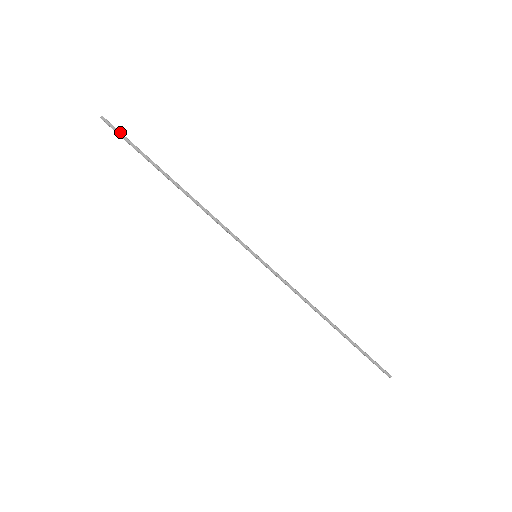
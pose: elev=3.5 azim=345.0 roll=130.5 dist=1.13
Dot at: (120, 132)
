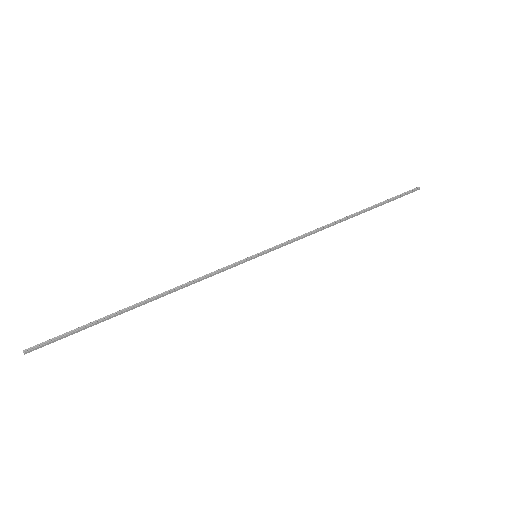
Dot at: (54, 341)
